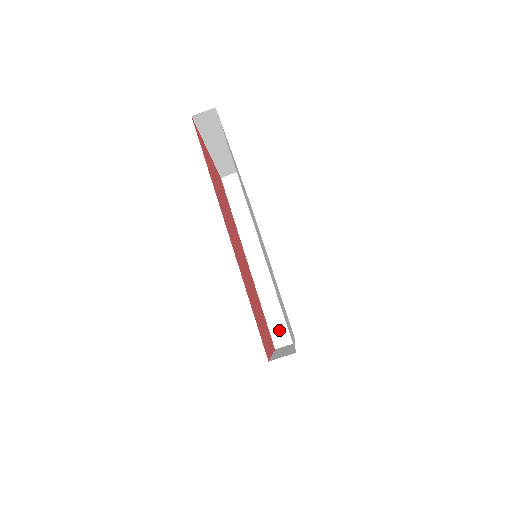
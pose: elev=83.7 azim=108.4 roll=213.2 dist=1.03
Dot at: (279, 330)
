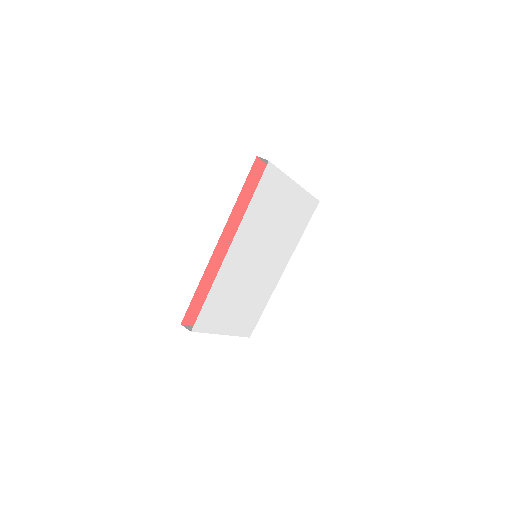
Dot at: occluded
